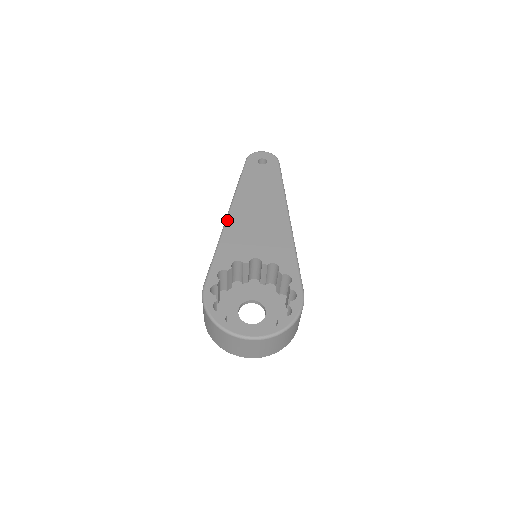
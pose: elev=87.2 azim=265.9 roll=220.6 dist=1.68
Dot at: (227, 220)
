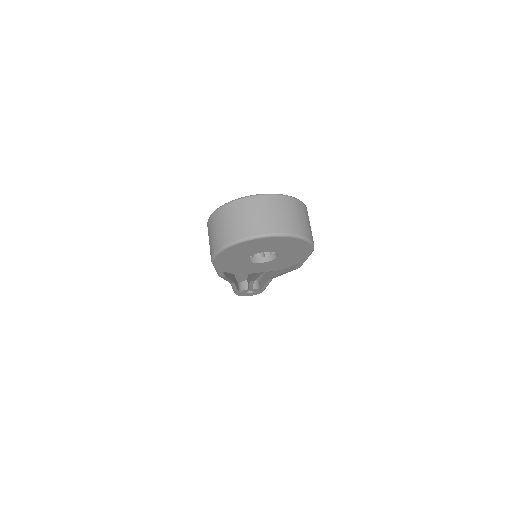
Dot at: occluded
